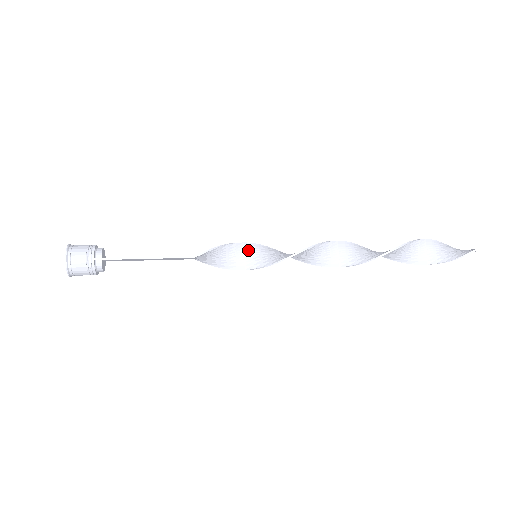
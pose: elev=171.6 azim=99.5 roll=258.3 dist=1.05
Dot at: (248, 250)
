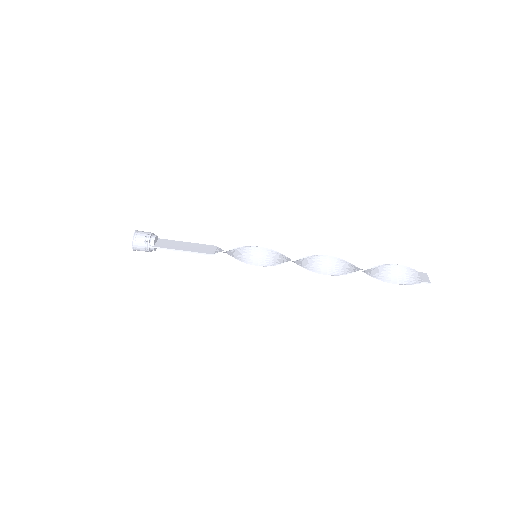
Dot at: (251, 251)
